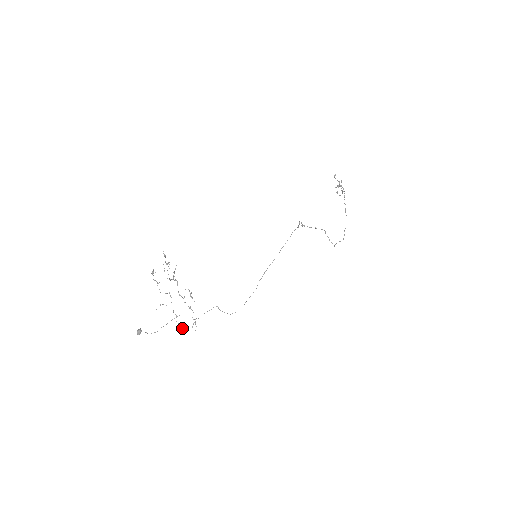
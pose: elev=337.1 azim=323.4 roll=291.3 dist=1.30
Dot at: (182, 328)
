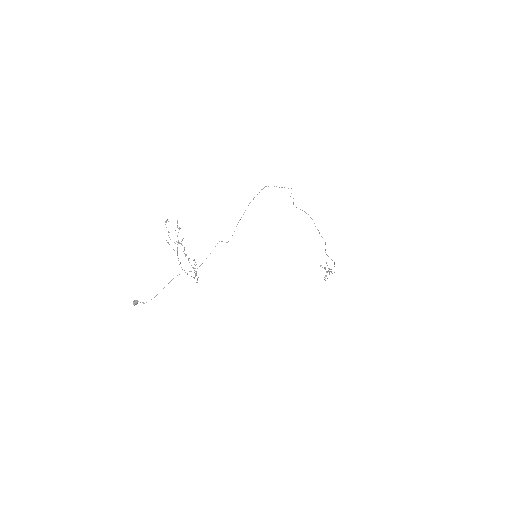
Dot at: occluded
